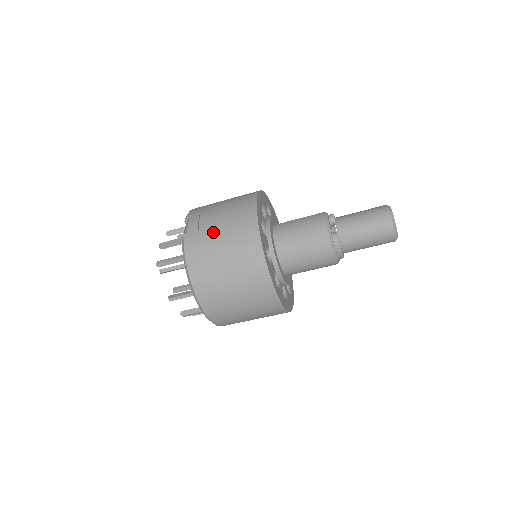
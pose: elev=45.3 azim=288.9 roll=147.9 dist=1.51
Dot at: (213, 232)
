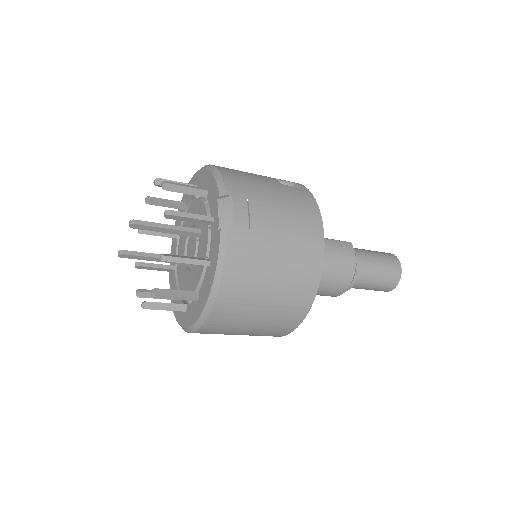
Dot at: (270, 242)
